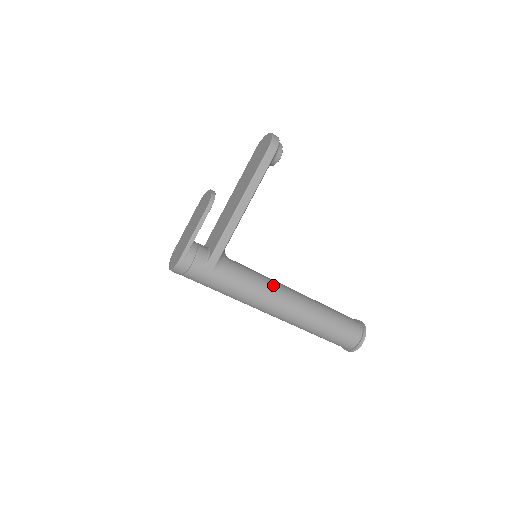
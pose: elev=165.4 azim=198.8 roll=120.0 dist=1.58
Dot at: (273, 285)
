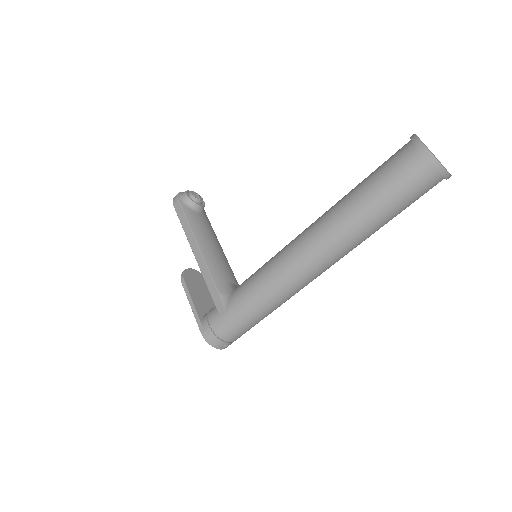
Dot at: (280, 251)
